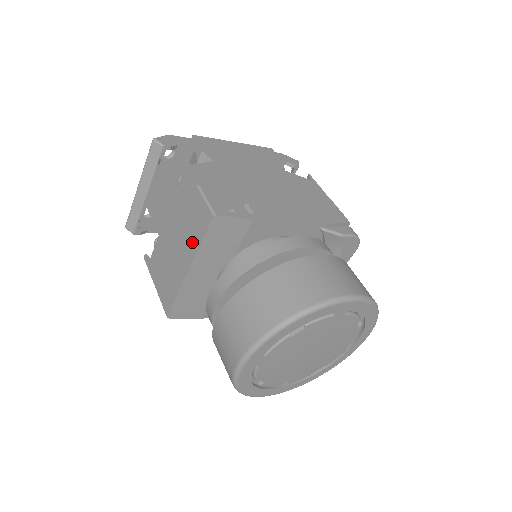
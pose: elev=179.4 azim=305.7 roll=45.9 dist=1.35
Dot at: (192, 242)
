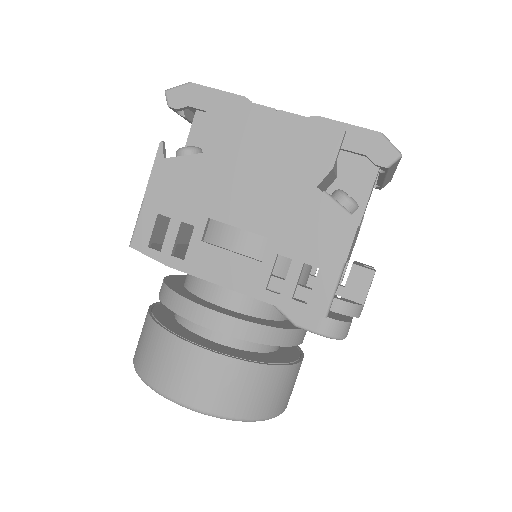
Dot at: occluded
